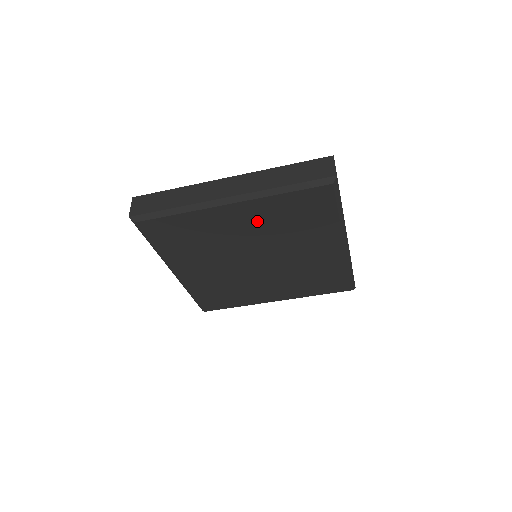
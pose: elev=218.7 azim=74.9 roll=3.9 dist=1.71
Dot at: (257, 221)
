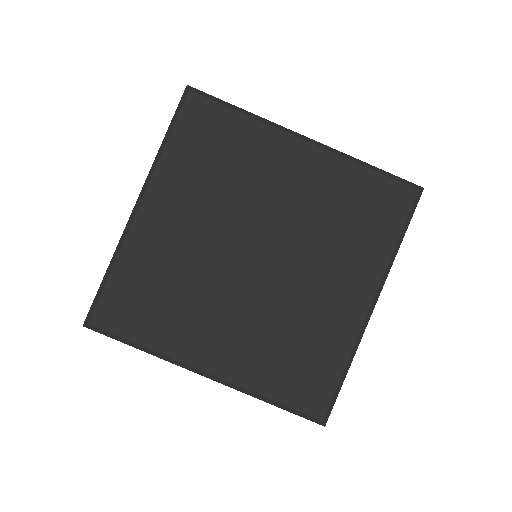
Dot at: (311, 188)
